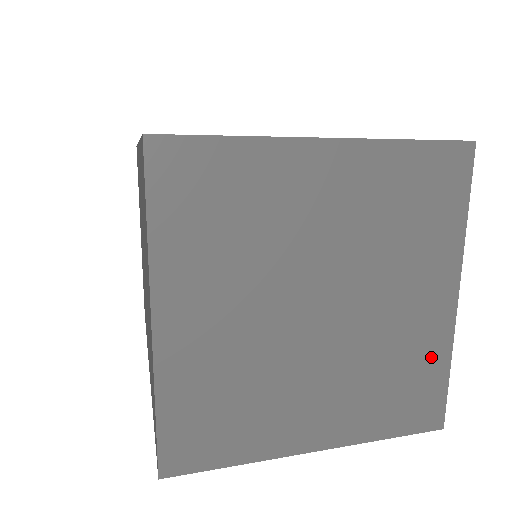
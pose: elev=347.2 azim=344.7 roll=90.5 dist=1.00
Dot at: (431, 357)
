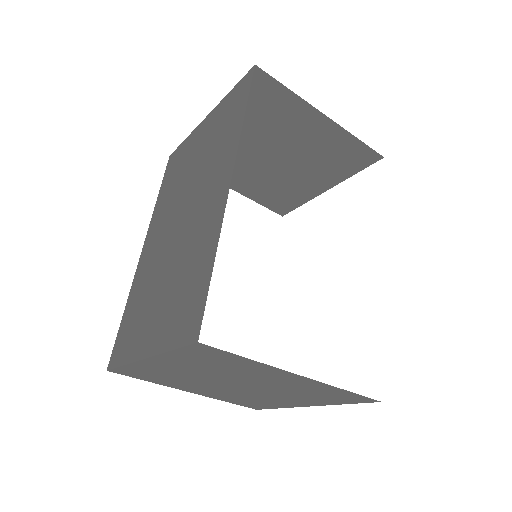
Dot at: (274, 405)
